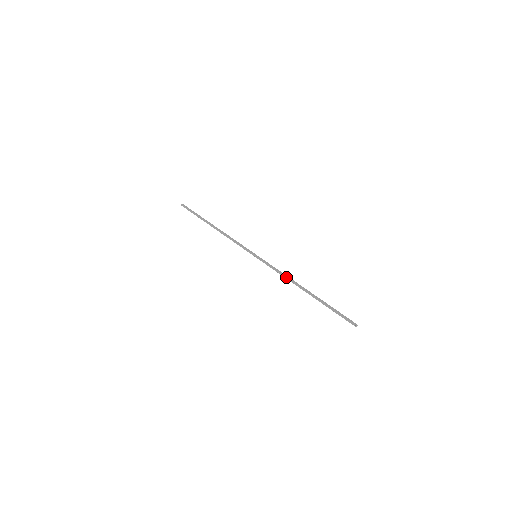
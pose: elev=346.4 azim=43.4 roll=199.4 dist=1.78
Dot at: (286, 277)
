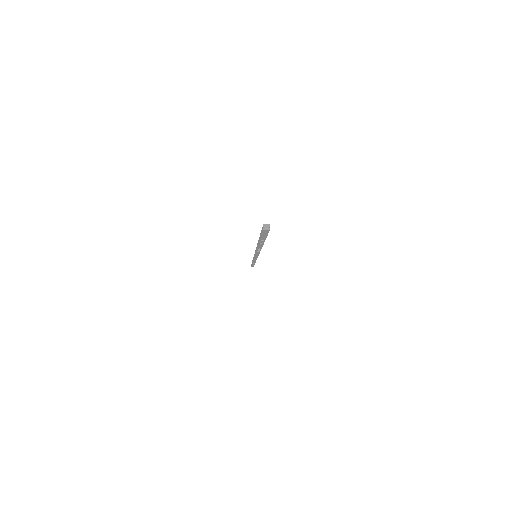
Dot at: (256, 249)
